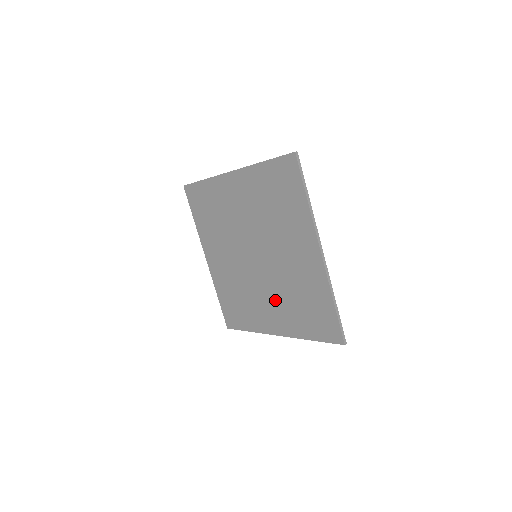
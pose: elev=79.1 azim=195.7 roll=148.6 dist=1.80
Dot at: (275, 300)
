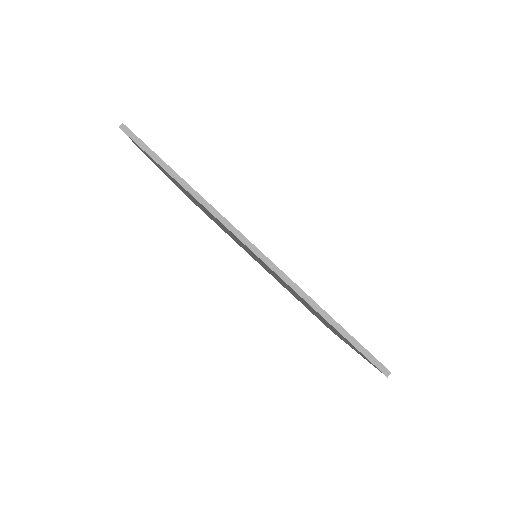
Dot at: occluded
